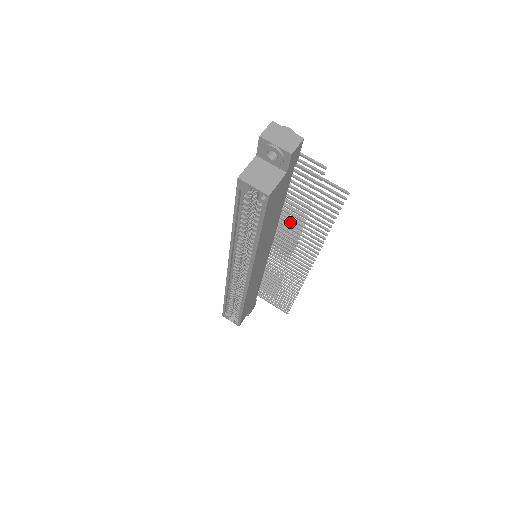
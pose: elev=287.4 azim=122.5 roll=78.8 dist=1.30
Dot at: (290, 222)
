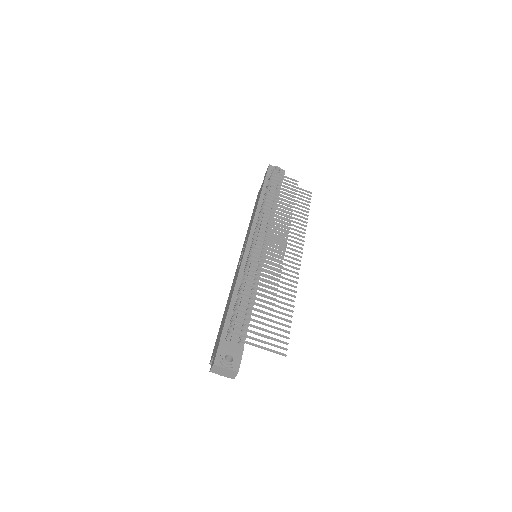
Dot at: (266, 287)
